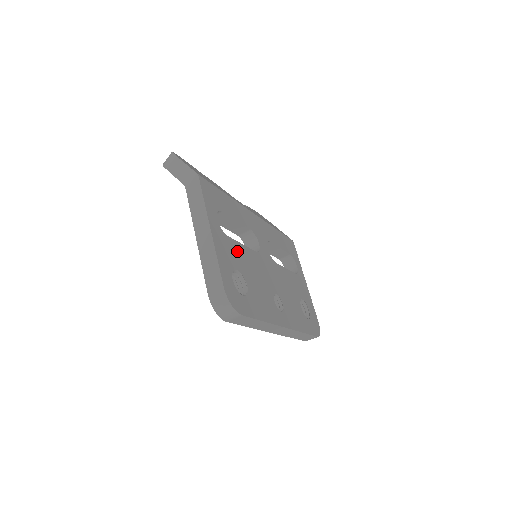
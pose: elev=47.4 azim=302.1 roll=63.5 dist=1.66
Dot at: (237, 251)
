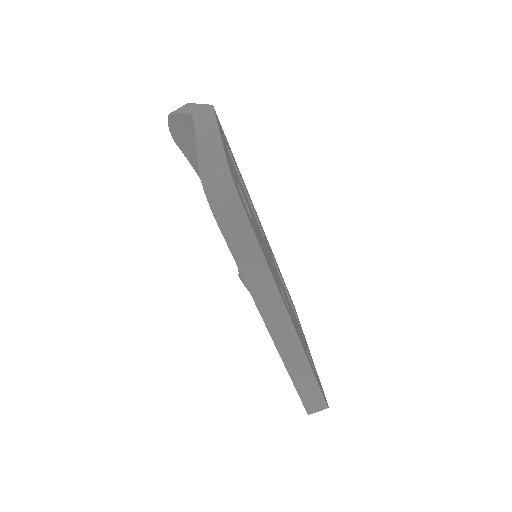
Dot at: (243, 190)
